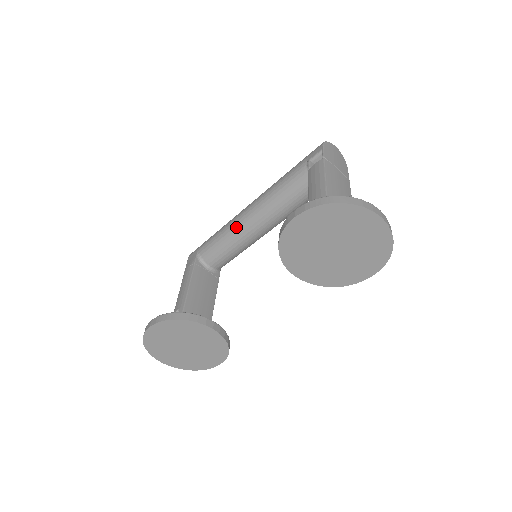
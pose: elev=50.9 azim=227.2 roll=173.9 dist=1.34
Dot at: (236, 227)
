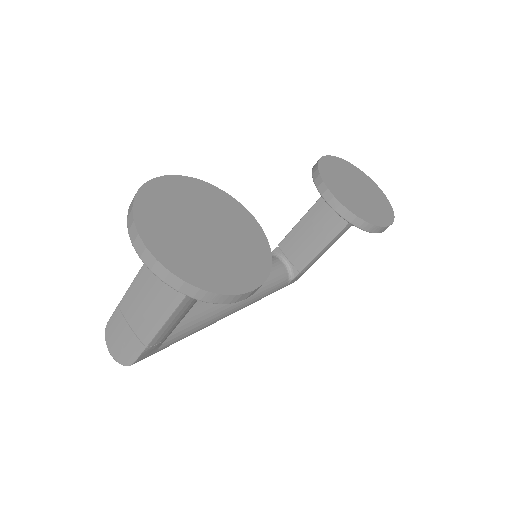
Dot at: occluded
